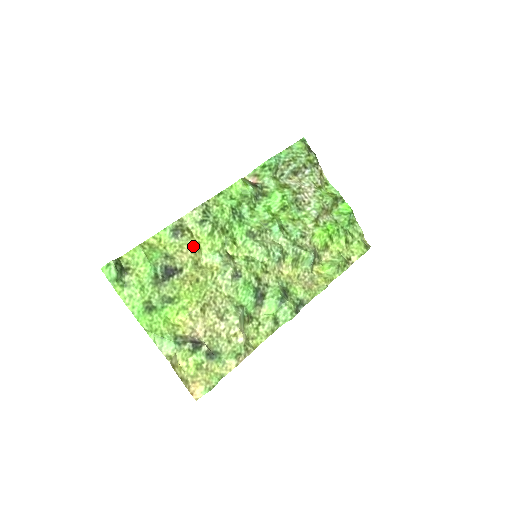
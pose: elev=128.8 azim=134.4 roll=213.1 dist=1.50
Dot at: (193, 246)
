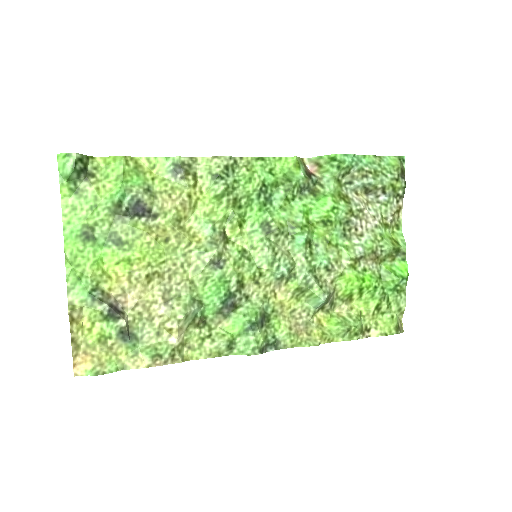
Dot at: (188, 198)
